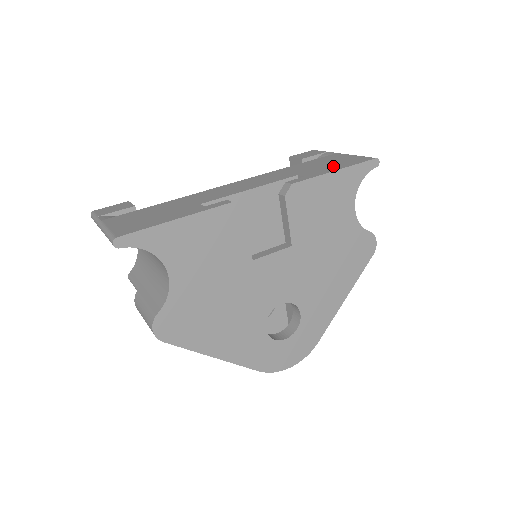
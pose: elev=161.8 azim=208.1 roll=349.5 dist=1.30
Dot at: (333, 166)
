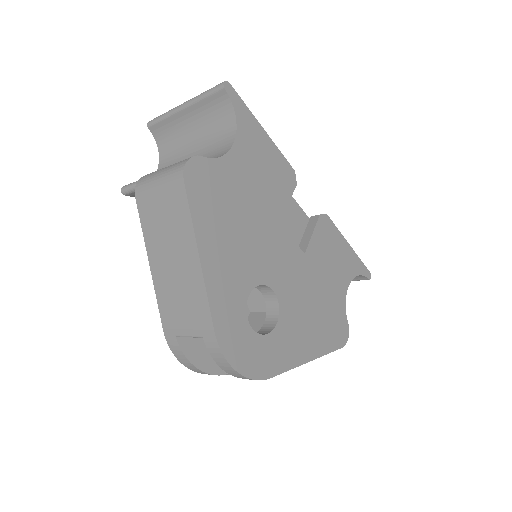
Dot at: occluded
